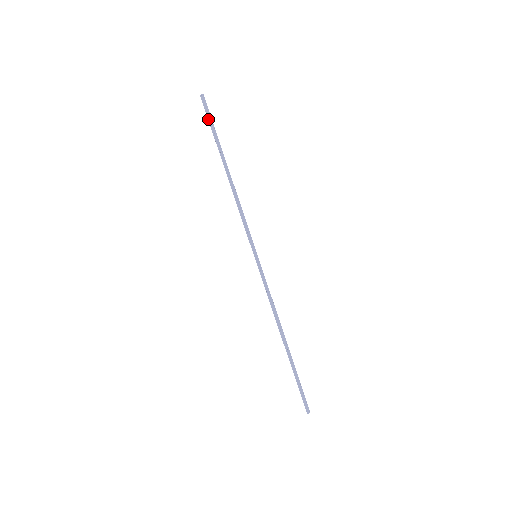
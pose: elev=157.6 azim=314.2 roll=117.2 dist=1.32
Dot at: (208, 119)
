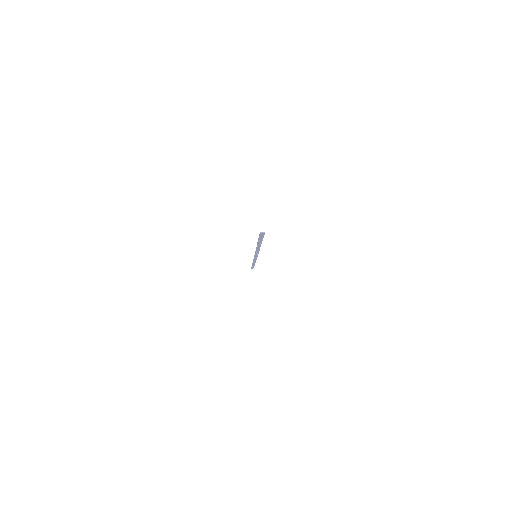
Dot at: (259, 237)
